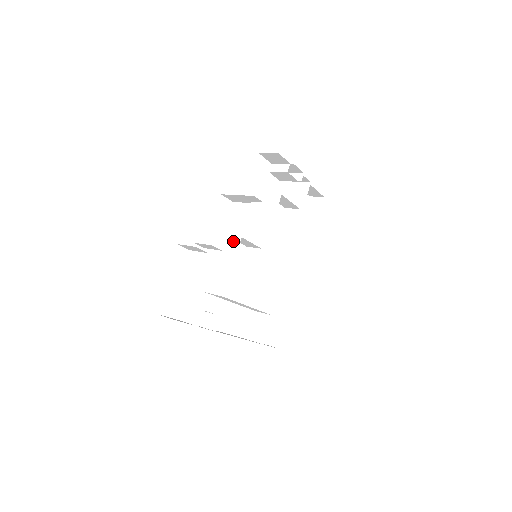
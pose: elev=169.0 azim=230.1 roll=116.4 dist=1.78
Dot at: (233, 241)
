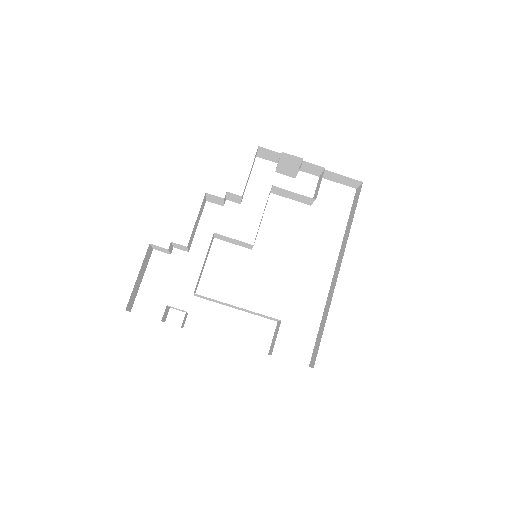
Dot at: occluded
